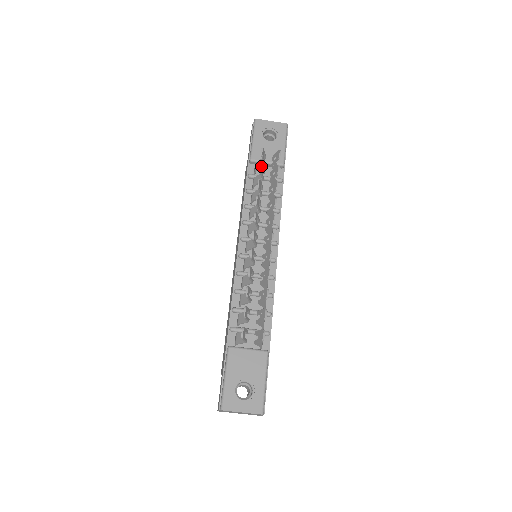
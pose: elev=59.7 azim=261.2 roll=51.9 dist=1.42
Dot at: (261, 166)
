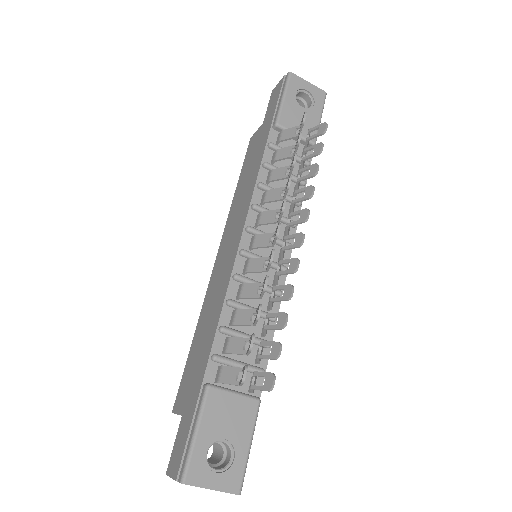
Dot at: occluded
